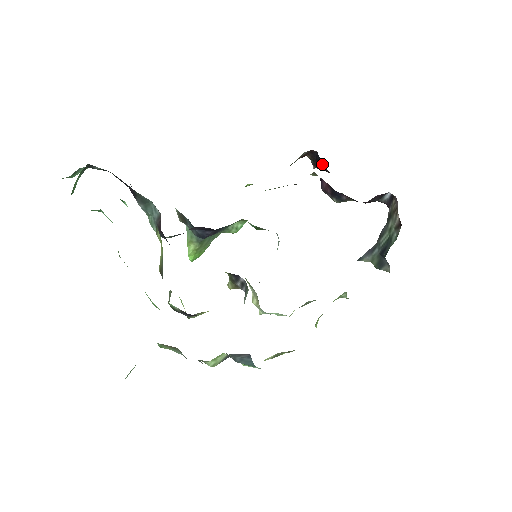
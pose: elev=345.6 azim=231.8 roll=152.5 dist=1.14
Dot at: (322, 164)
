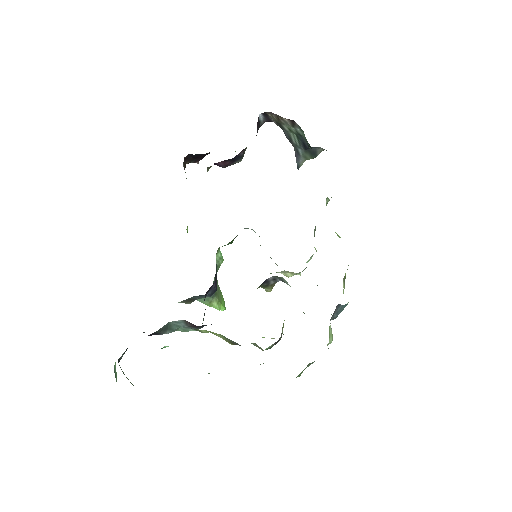
Dot at: (200, 155)
